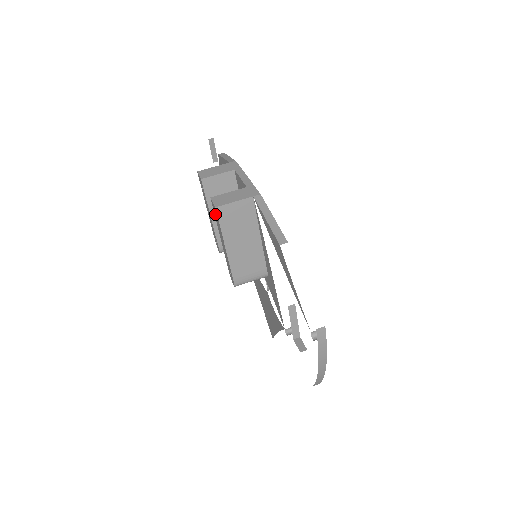
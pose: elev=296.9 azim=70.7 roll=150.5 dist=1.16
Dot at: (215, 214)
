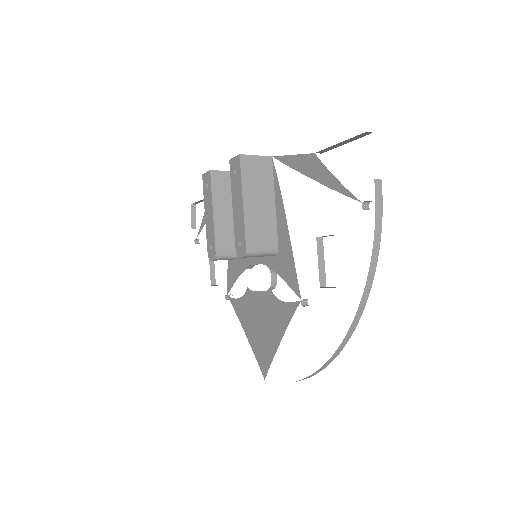
Dot at: (234, 172)
